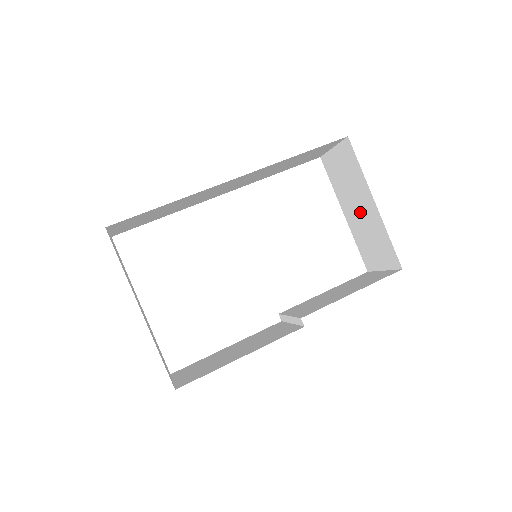
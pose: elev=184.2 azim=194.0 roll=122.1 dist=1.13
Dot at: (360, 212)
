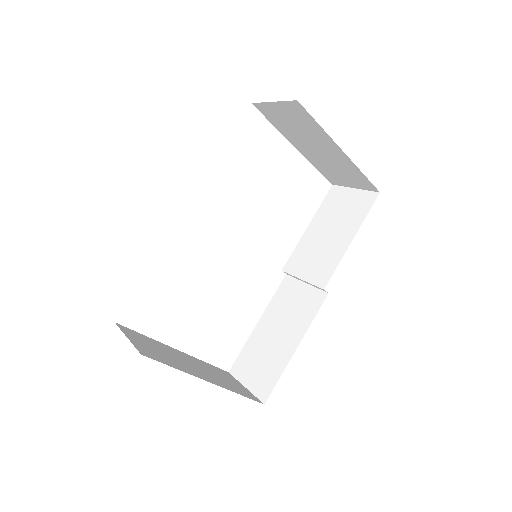
Dot at: (320, 151)
